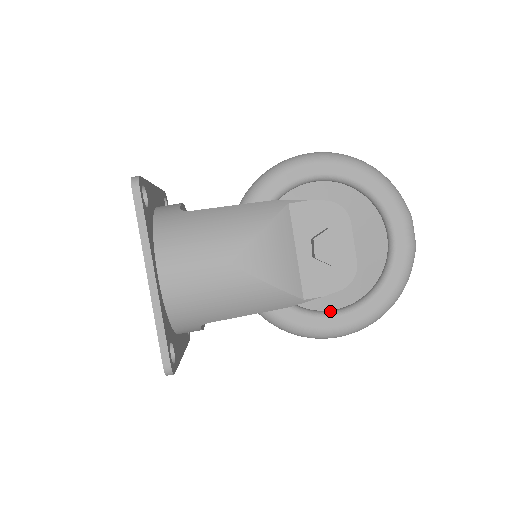
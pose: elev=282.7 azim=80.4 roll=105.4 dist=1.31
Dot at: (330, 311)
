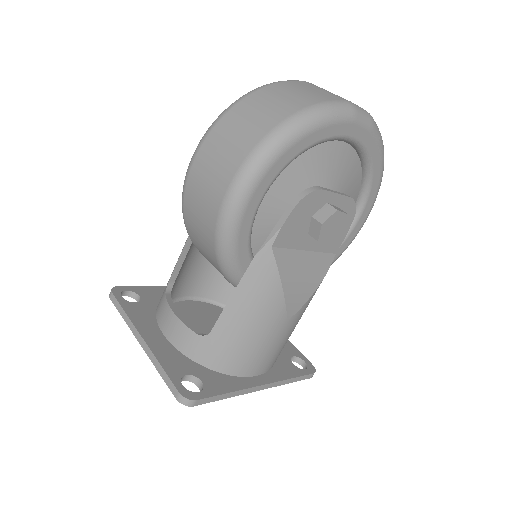
Dot at: occluded
